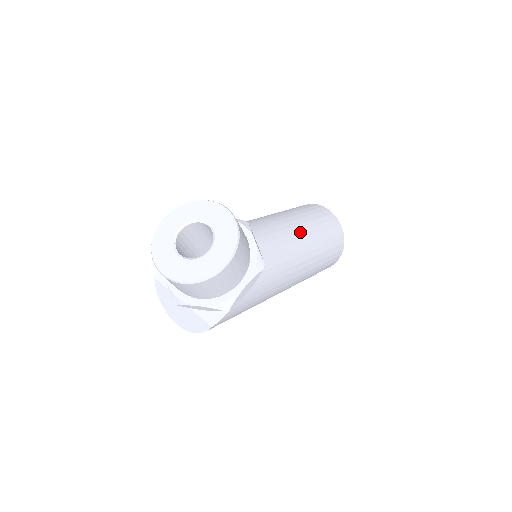
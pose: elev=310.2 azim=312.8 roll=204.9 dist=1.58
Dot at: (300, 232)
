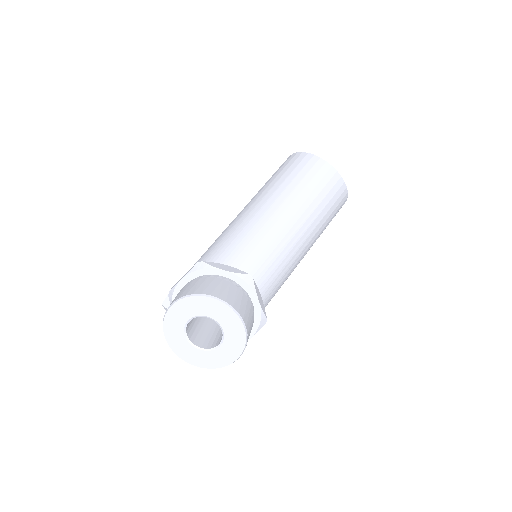
Dot at: (302, 236)
